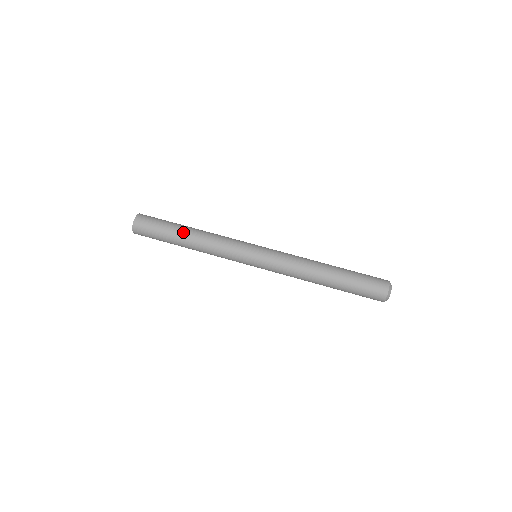
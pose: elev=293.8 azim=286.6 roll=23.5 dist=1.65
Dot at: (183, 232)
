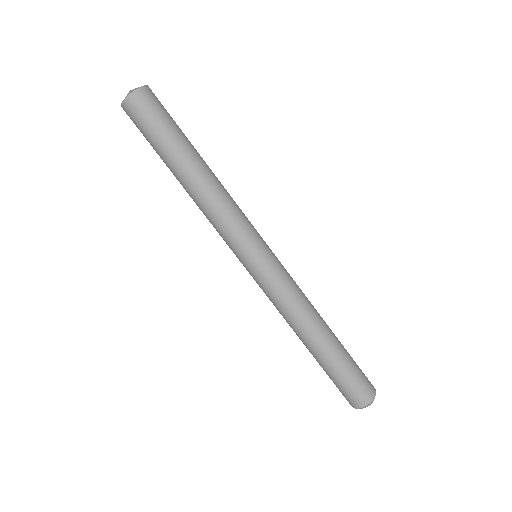
Dot at: (178, 169)
